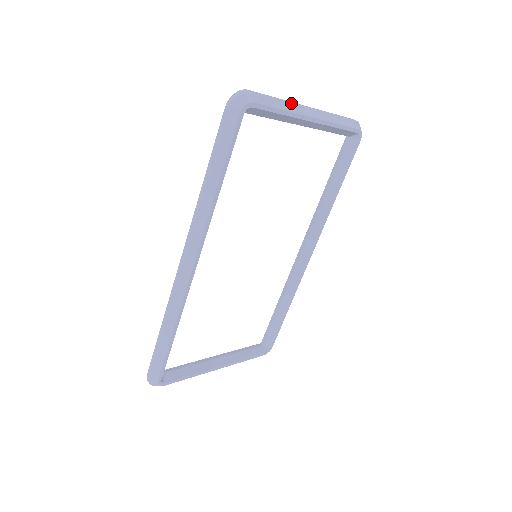
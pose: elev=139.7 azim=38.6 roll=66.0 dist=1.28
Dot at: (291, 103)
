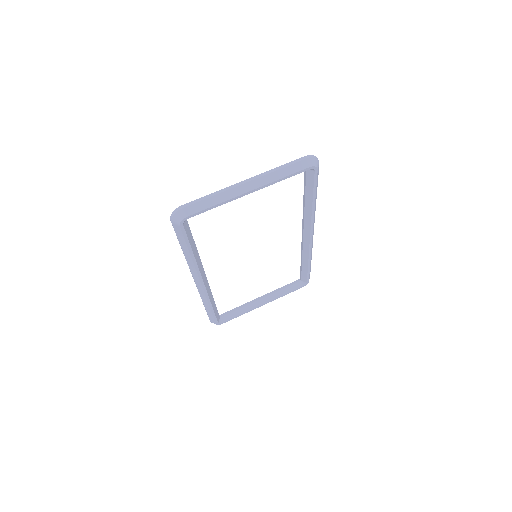
Dot at: (224, 192)
